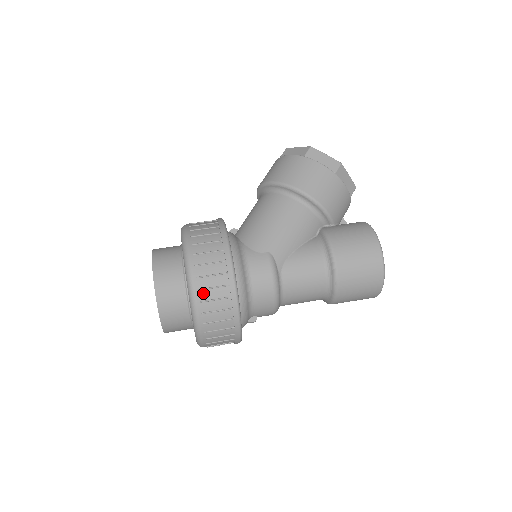
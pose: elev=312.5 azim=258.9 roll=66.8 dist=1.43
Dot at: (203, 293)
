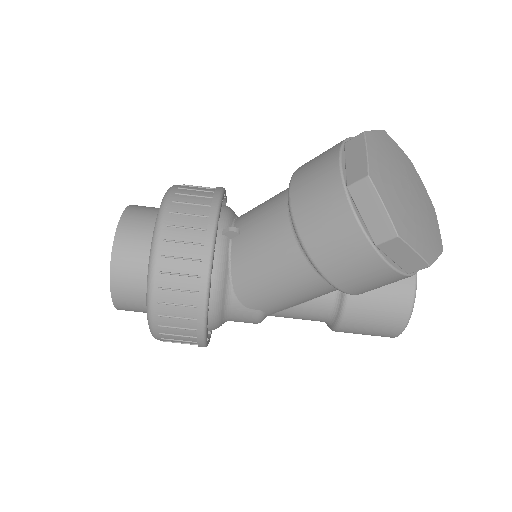
Dot at: (168, 341)
